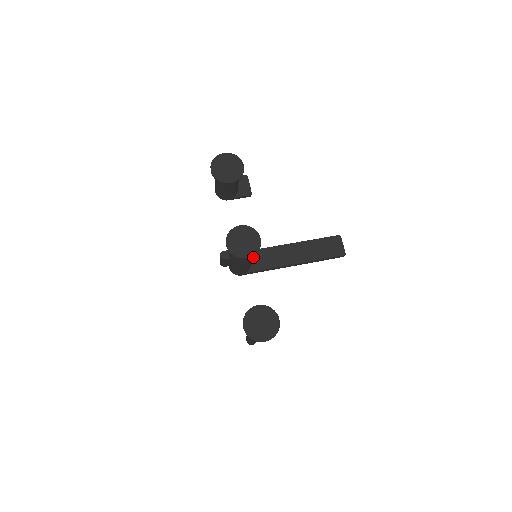
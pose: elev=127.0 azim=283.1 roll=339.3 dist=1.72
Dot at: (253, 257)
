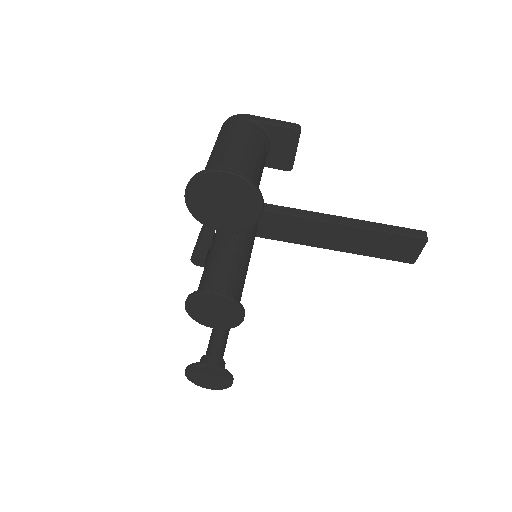
Dot at: (264, 220)
